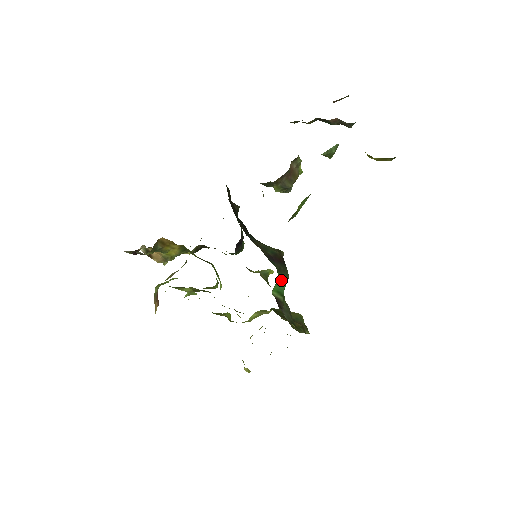
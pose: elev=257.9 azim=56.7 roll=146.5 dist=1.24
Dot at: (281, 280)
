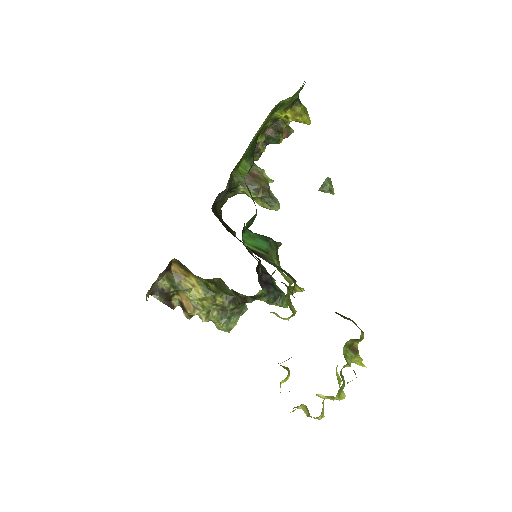
Dot at: (257, 238)
